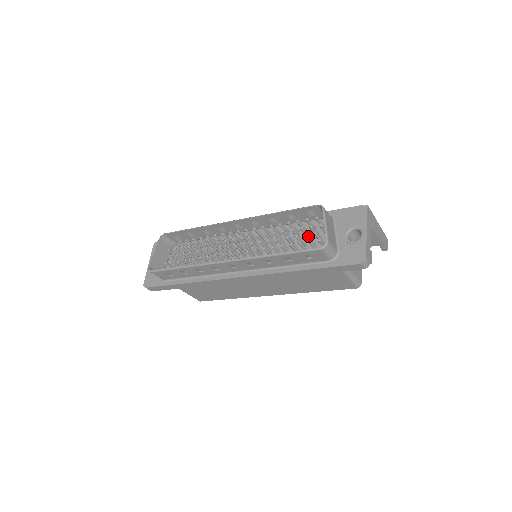
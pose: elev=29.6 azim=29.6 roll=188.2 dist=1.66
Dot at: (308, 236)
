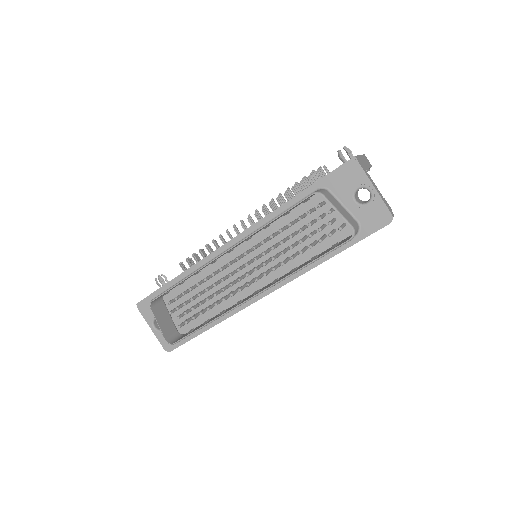
Dot at: (322, 228)
